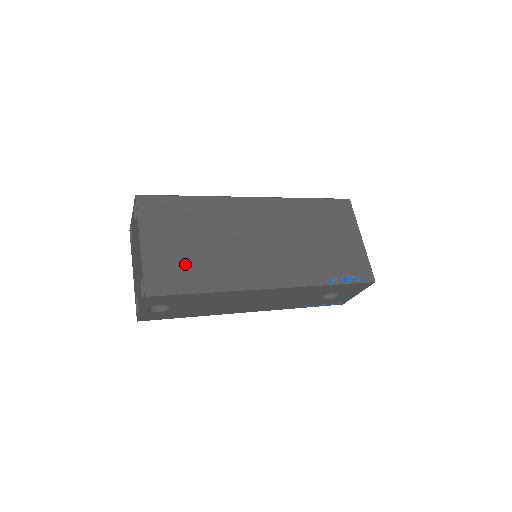
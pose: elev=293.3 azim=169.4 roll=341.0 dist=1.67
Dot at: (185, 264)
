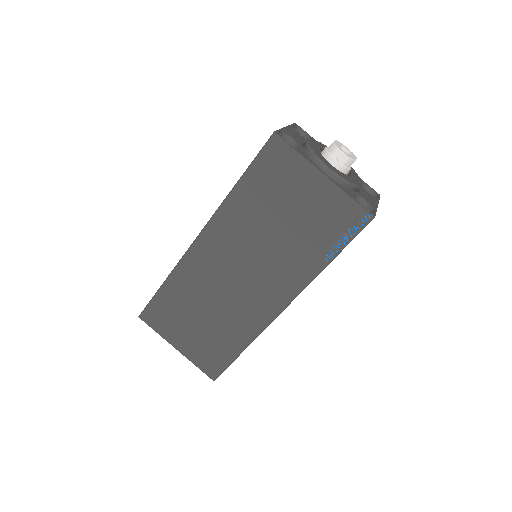
Dot at: (212, 342)
